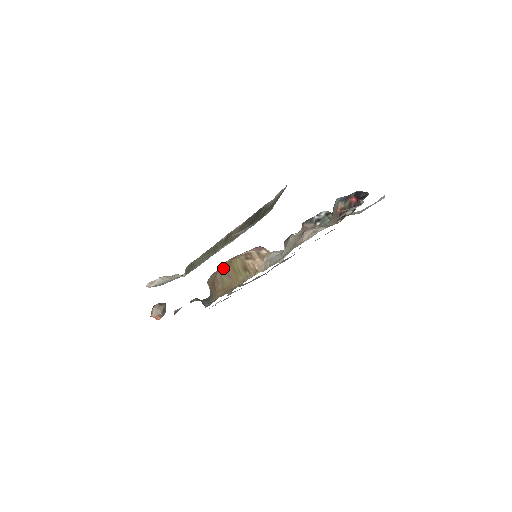
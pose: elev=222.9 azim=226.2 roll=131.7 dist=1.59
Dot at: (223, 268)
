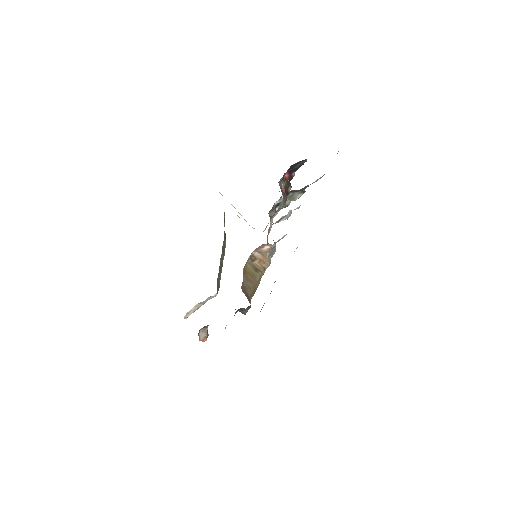
Dot at: (243, 276)
